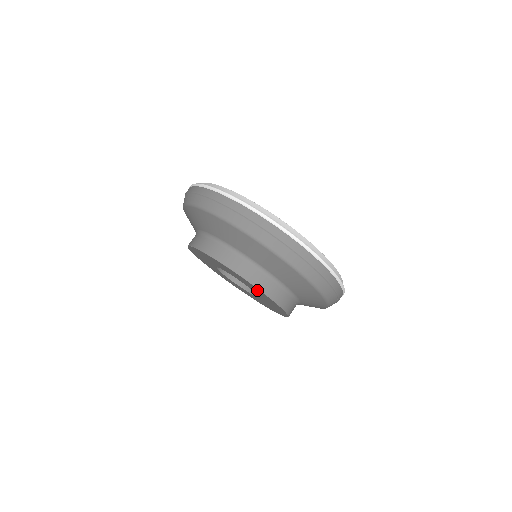
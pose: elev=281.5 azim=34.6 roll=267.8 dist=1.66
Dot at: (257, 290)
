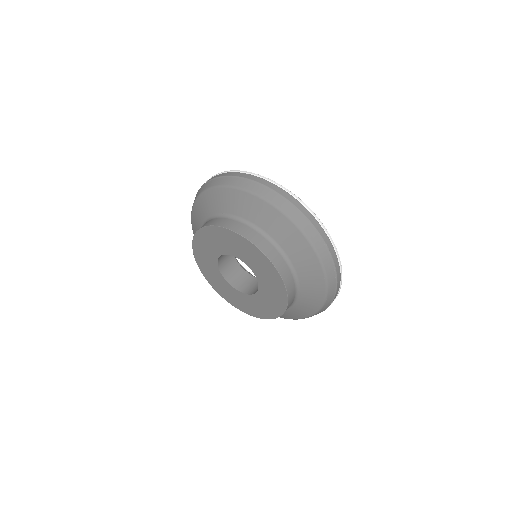
Dot at: (237, 241)
